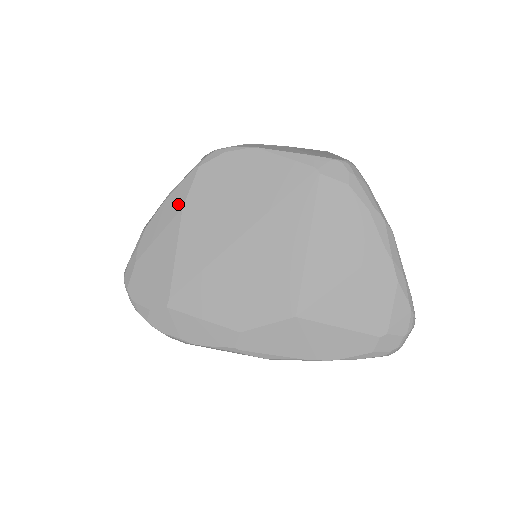
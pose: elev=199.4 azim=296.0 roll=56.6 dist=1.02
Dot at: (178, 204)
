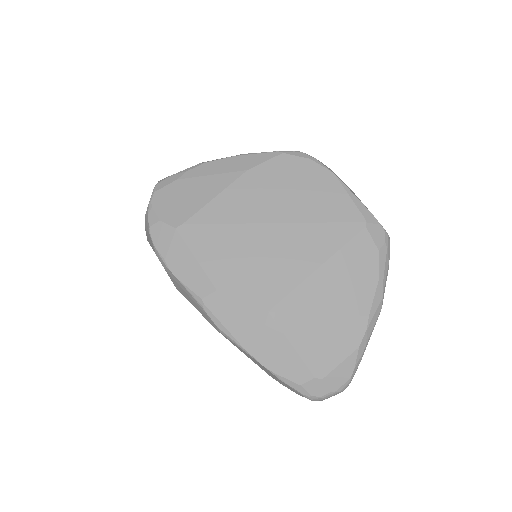
Dot at: (246, 165)
